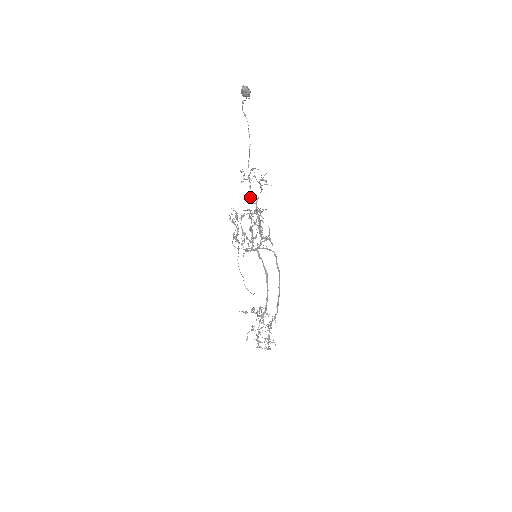
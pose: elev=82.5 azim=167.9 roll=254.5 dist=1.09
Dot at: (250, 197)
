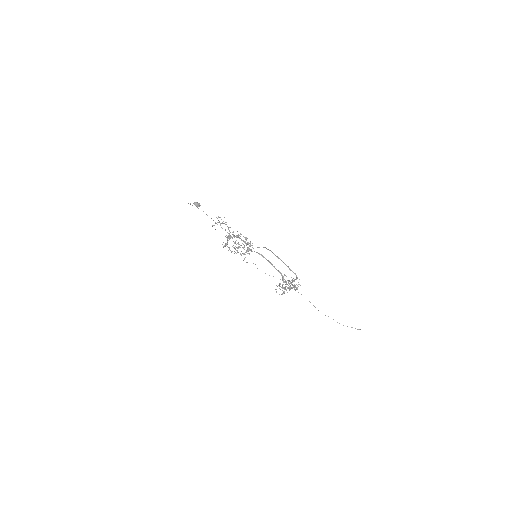
Dot at: (229, 234)
